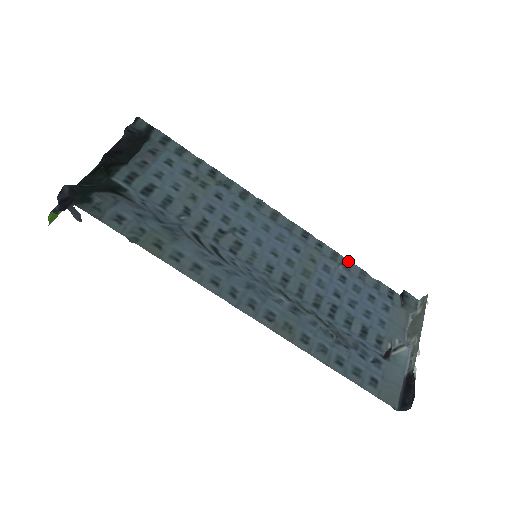
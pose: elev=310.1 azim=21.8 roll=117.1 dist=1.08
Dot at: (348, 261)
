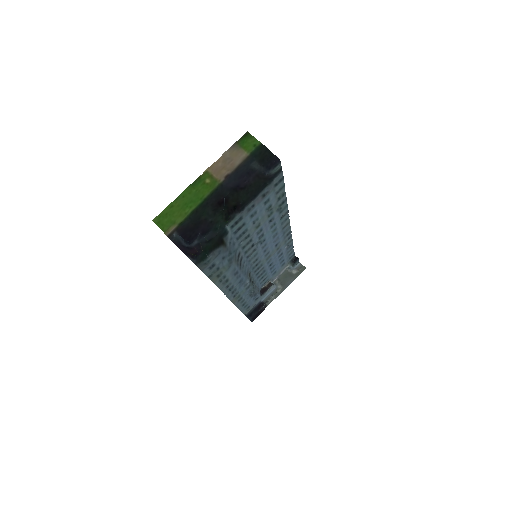
Dot at: (292, 244)
